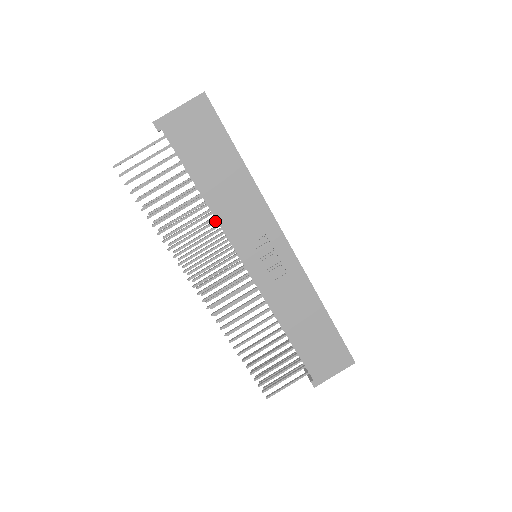
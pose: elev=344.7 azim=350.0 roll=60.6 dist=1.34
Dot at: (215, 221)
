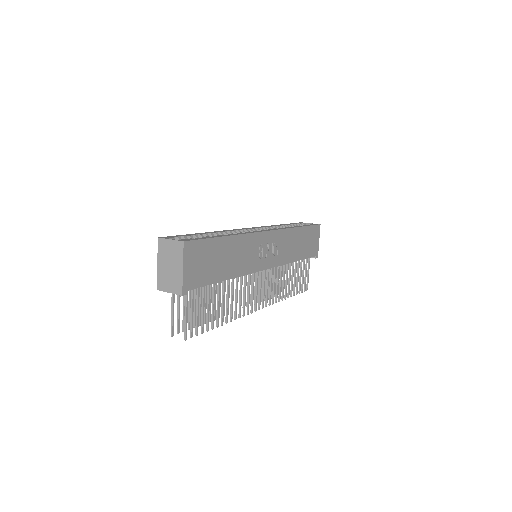
Dot at: (238, 277)
